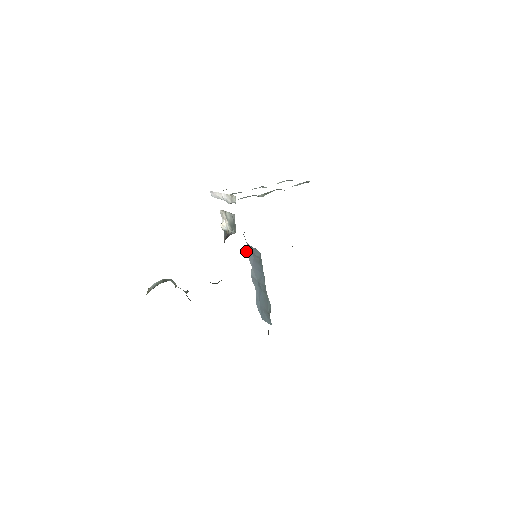
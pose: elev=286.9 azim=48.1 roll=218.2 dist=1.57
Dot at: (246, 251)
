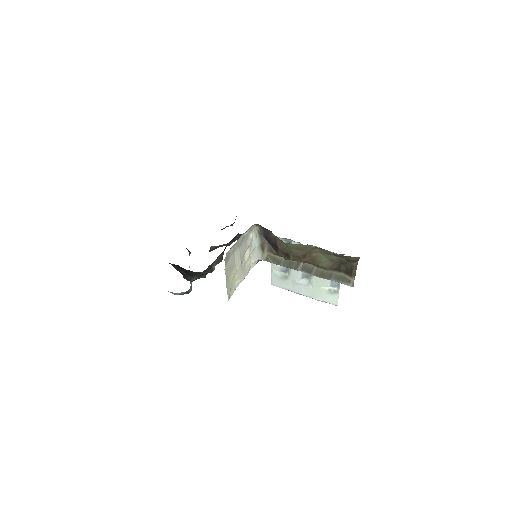
Dot at: occluded
